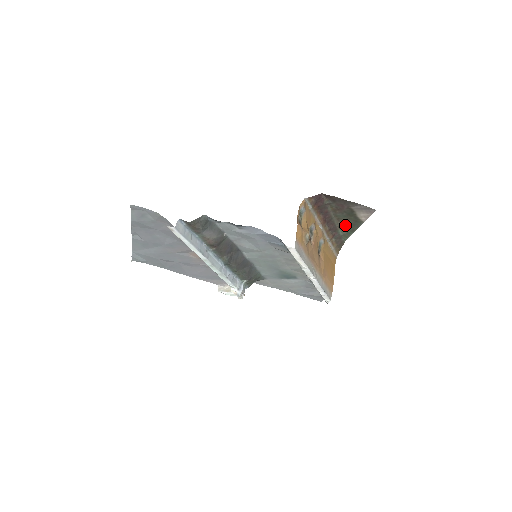
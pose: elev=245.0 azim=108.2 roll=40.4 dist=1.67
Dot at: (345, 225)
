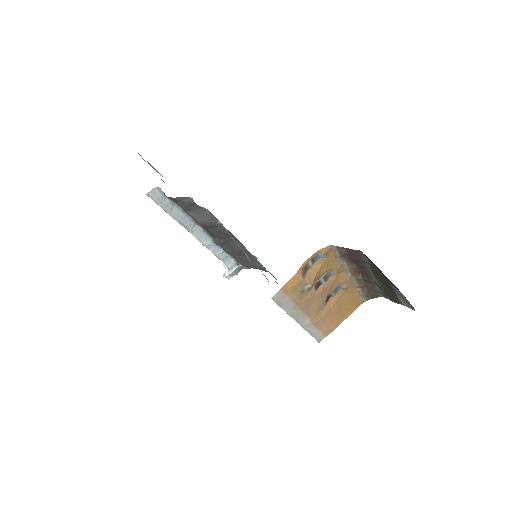
Dot at: (383, 288)
